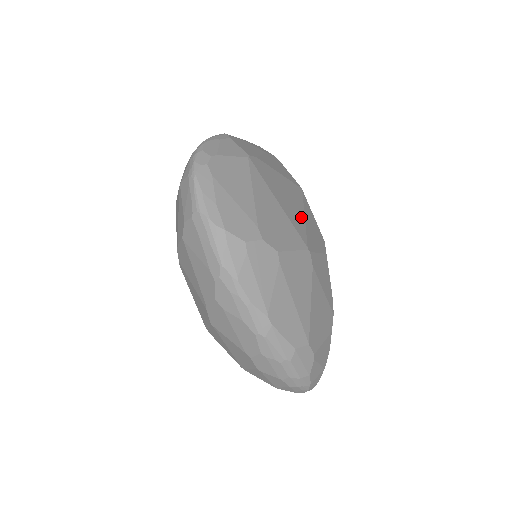
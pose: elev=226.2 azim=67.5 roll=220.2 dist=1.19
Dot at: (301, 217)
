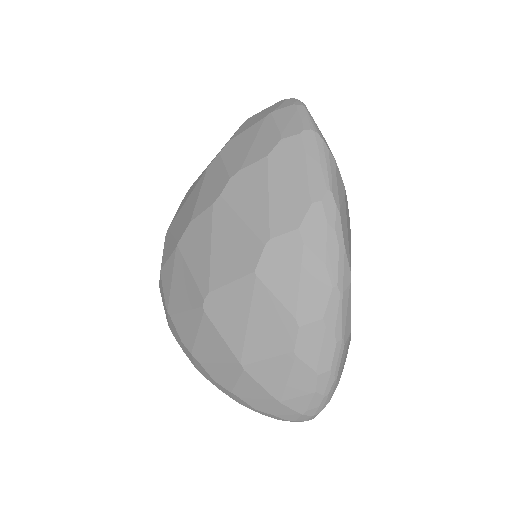
Dot at: occluded
